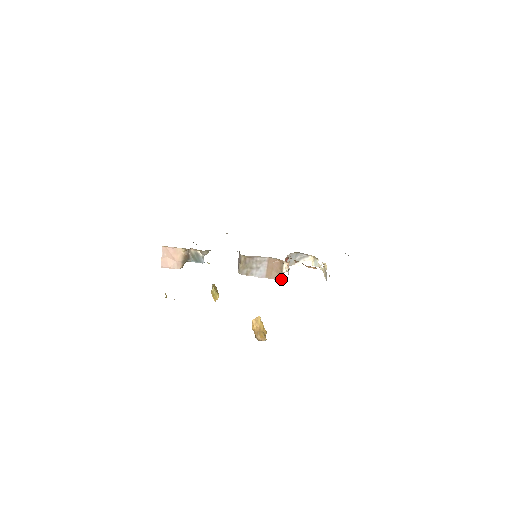
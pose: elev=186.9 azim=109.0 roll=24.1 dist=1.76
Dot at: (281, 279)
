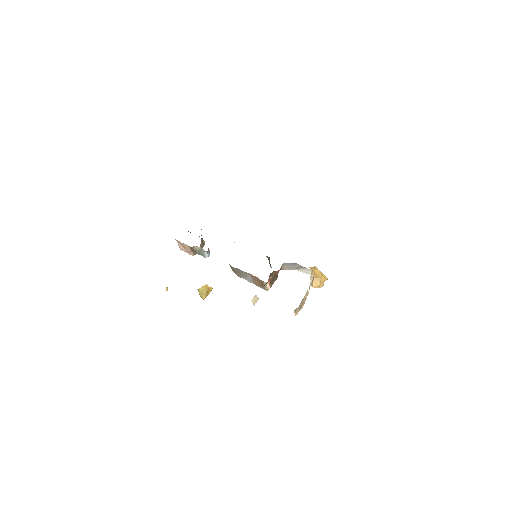
Dot at: (267, 290)
